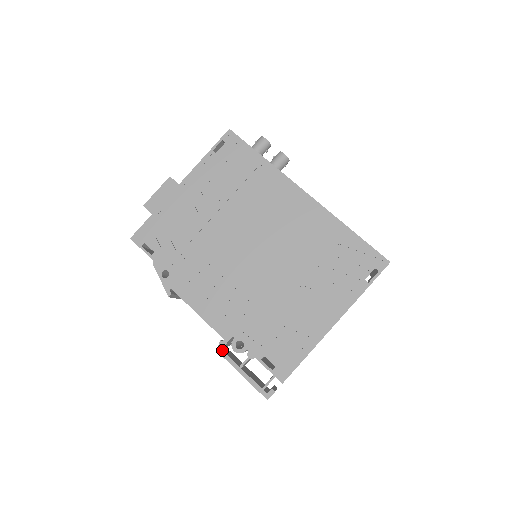
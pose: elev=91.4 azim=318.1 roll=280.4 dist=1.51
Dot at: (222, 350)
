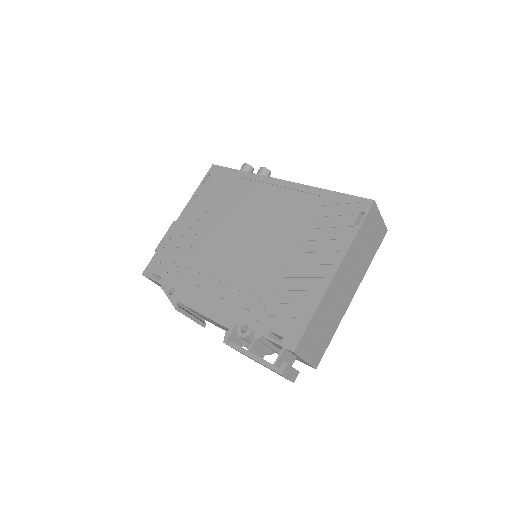
Dot at: occluded
